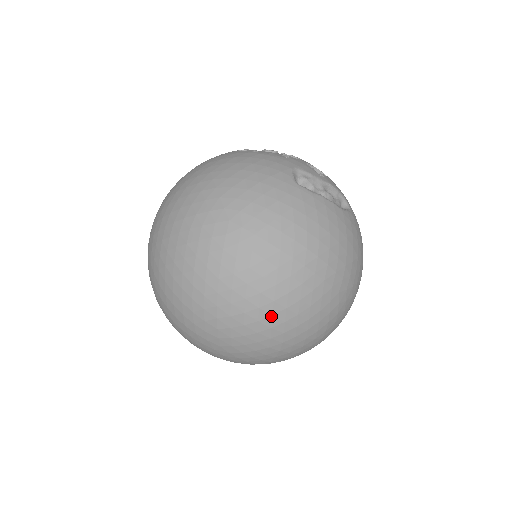
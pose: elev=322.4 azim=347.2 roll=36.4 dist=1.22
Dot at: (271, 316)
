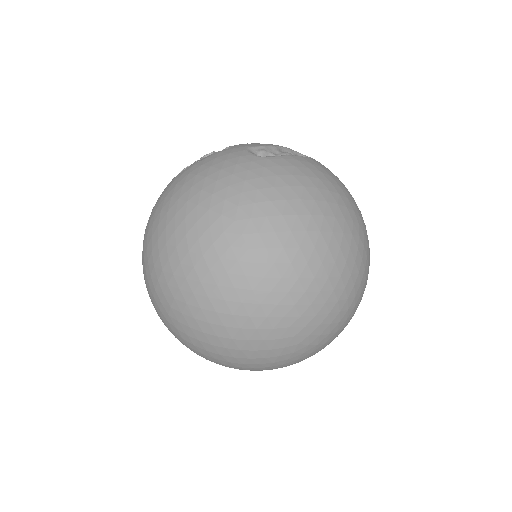
Dot at: (328, 279)
